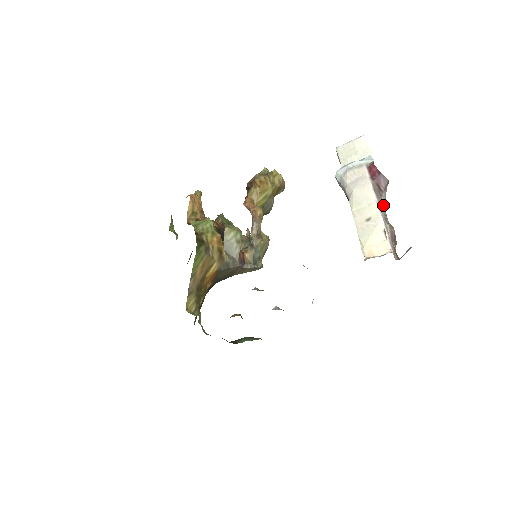
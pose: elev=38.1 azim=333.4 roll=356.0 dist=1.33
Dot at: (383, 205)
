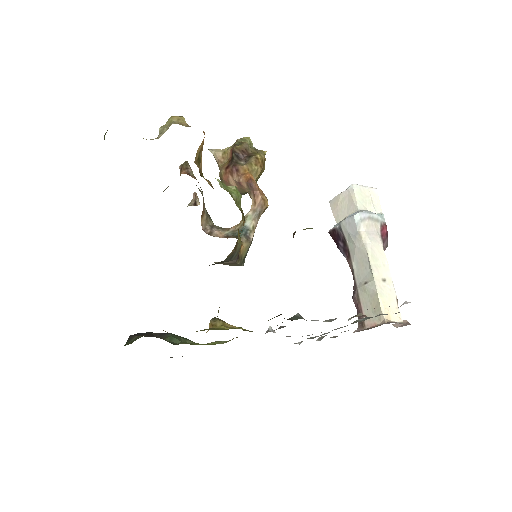
Dot at: occluded
